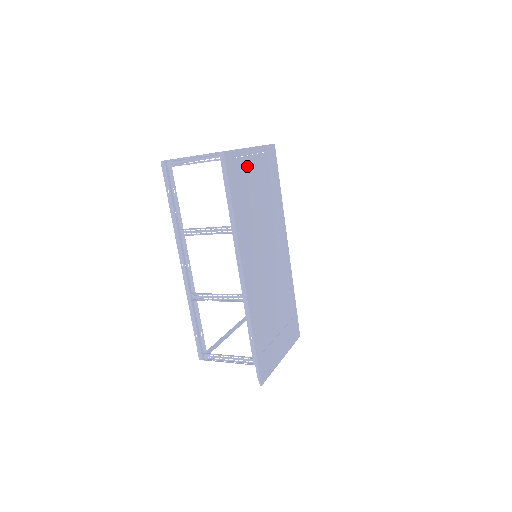
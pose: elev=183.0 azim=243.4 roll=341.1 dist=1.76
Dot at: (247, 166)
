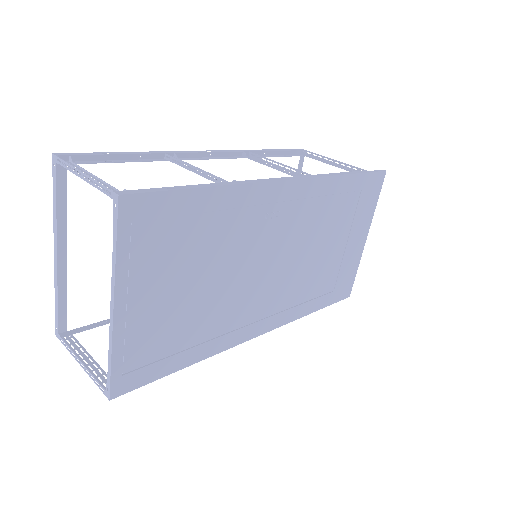
Dot at: (141, 326)
